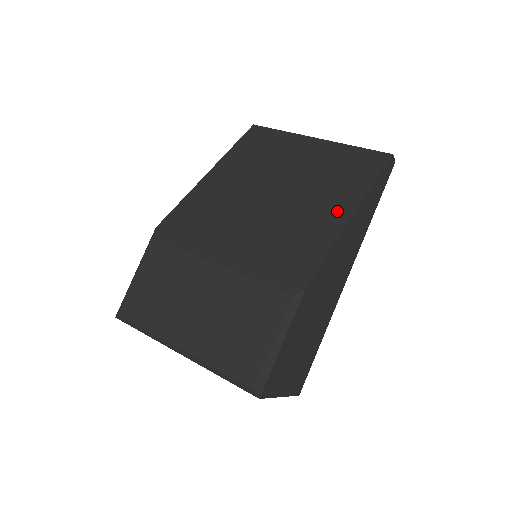
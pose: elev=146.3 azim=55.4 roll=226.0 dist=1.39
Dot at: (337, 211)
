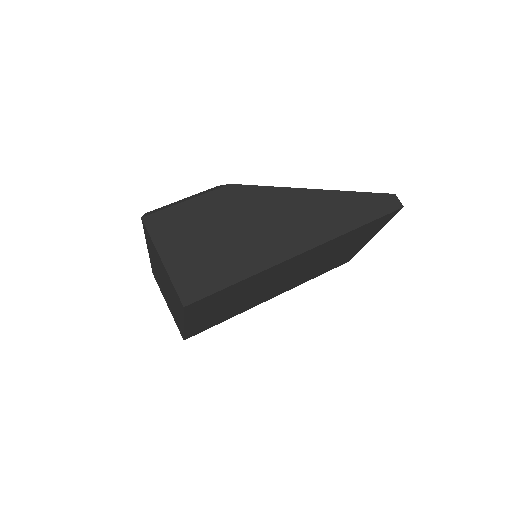
Dot at: occluded
